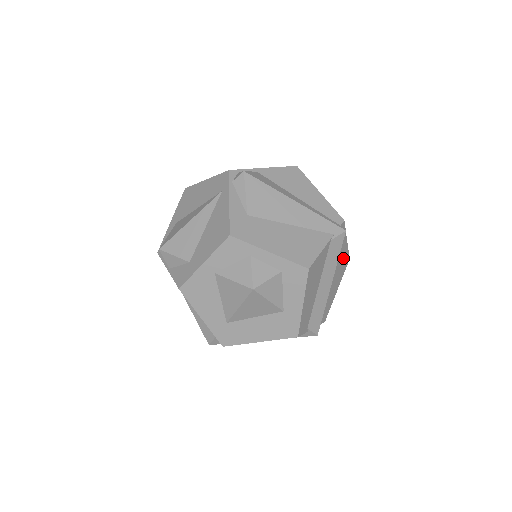
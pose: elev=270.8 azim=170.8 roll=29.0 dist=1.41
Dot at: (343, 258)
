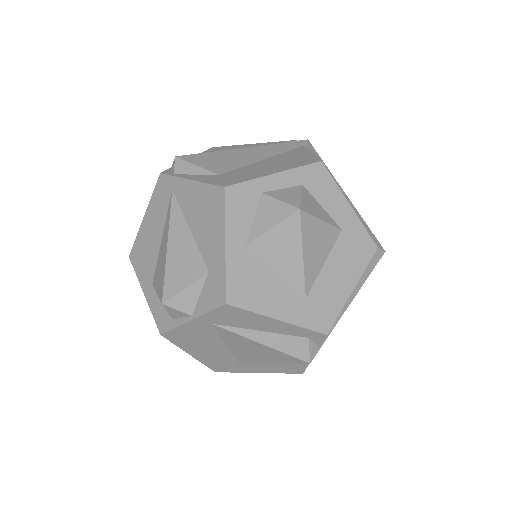
Dot at: occluded
